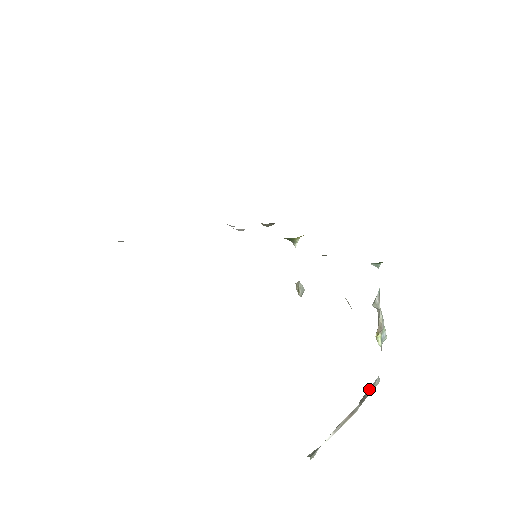
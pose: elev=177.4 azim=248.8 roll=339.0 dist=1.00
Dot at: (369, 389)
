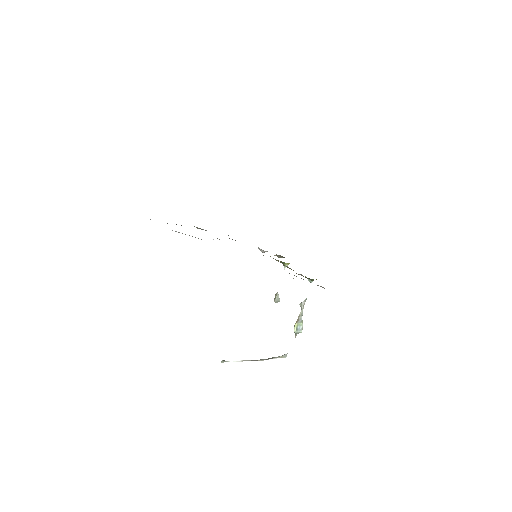
Dot at: occluded
